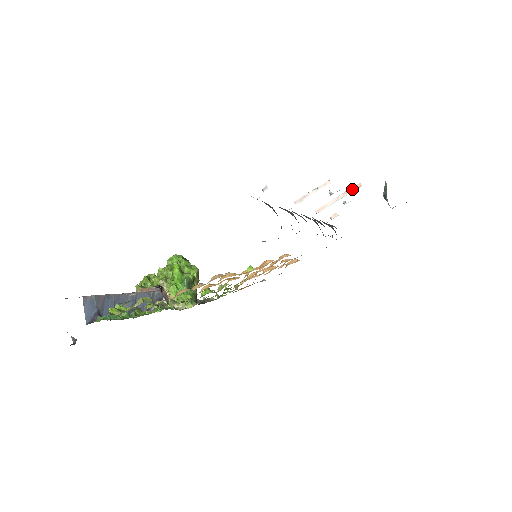
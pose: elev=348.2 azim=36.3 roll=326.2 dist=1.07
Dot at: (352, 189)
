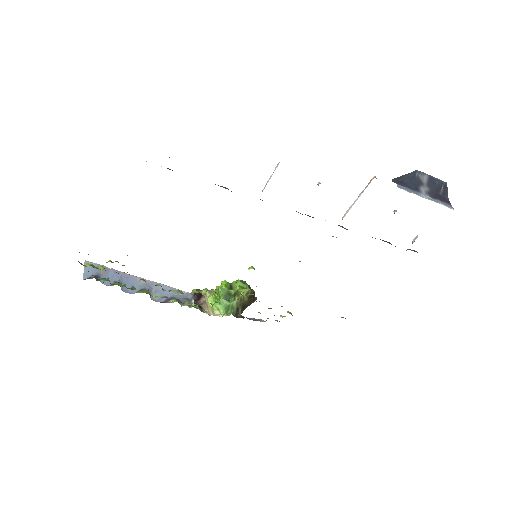
Dot at: (368, 184)
